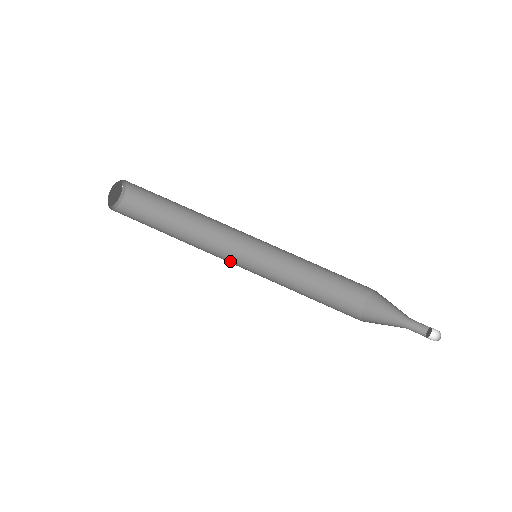
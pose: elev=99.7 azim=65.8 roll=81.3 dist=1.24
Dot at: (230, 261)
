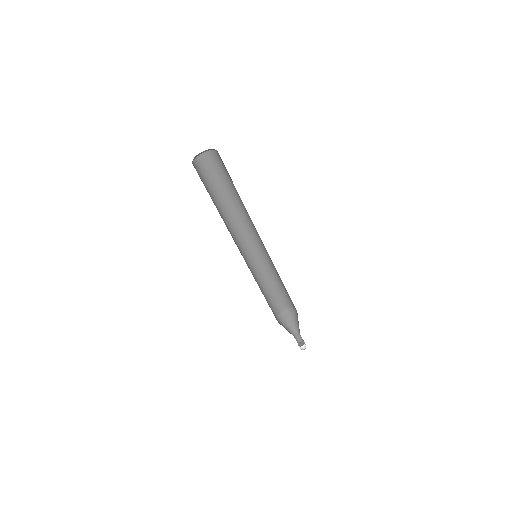
Dot at: (238, 248)
